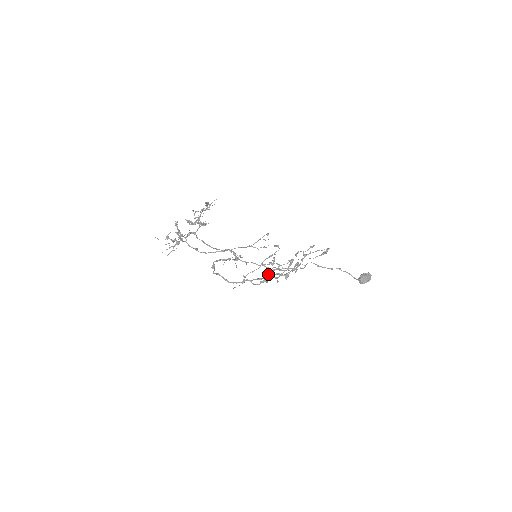
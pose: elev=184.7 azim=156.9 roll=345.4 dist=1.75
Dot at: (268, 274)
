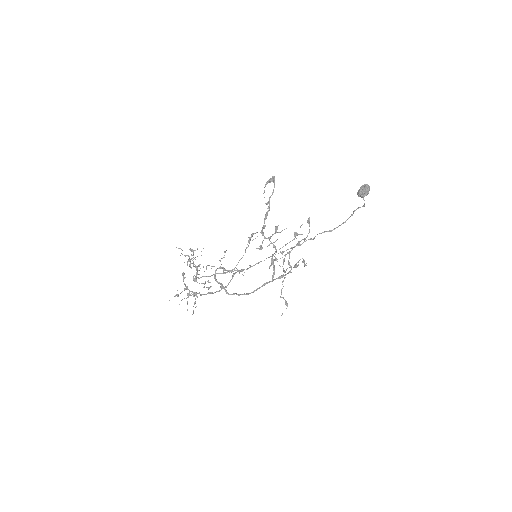
Dot at: (260, 248)
